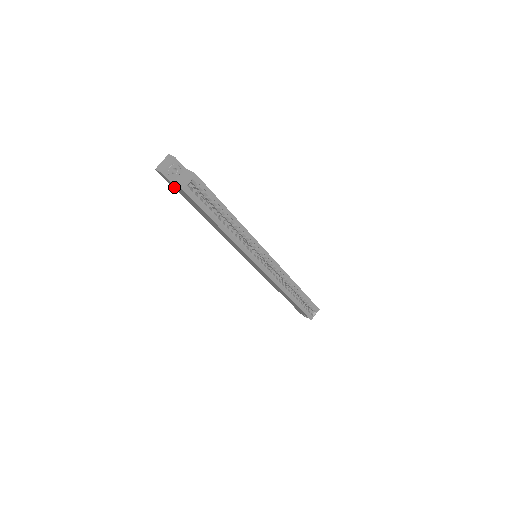
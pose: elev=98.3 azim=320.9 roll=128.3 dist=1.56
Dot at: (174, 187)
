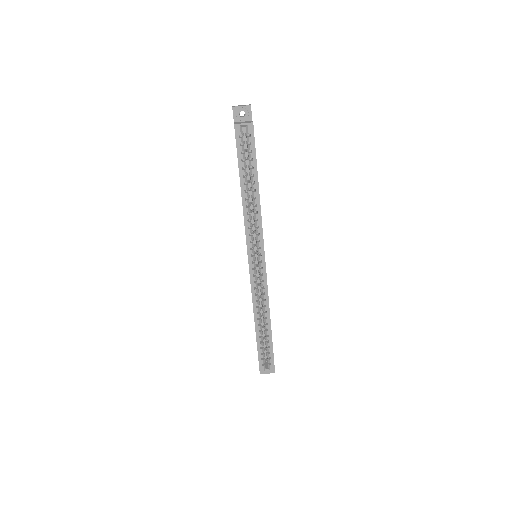
Dot at: occluded
